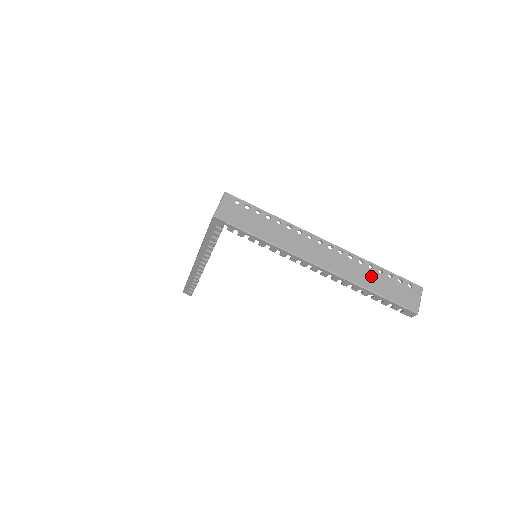
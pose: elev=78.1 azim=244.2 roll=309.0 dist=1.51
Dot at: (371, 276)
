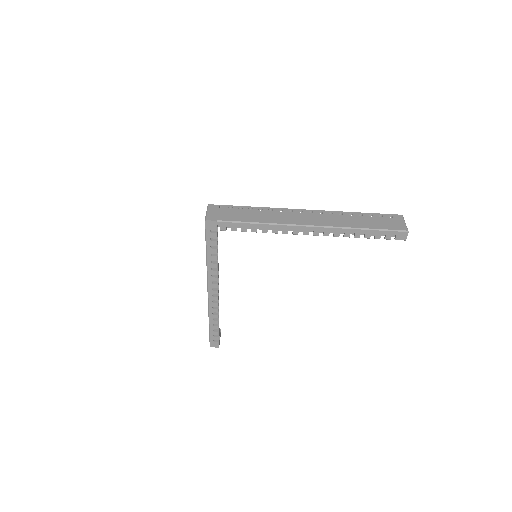
Dot at: (355, 220)
